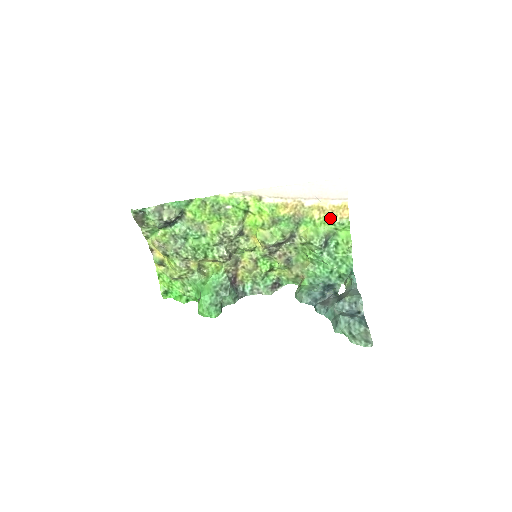
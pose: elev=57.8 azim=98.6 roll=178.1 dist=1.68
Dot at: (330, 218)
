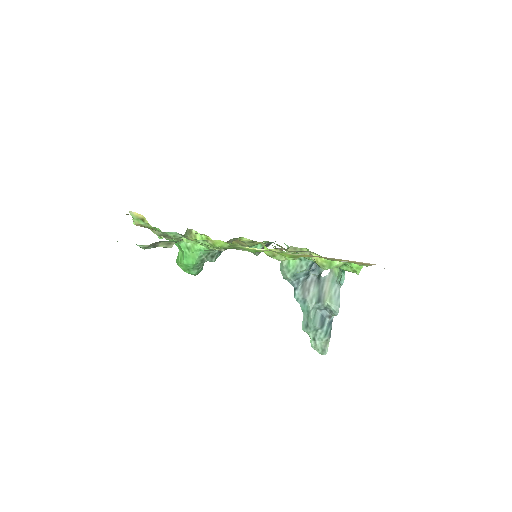
Dot at: occluded
